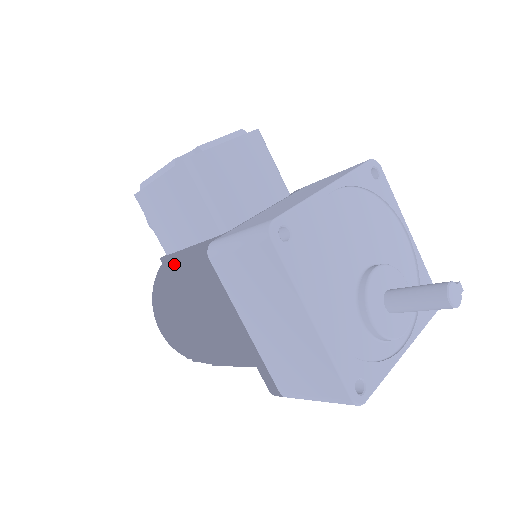
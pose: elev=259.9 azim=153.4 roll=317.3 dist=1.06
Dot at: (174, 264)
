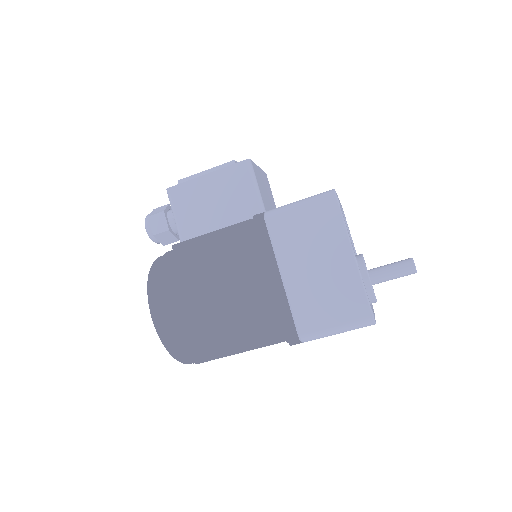
Dot at: (192, 247)
